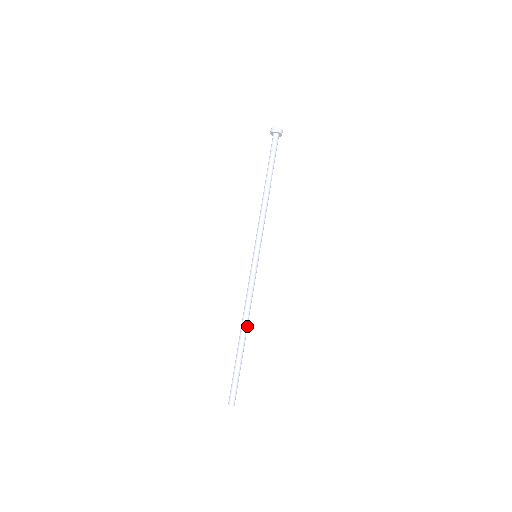
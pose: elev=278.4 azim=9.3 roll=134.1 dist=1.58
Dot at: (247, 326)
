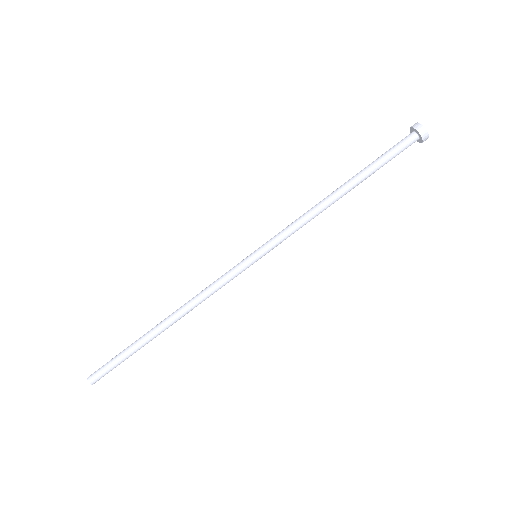
Dot at: (175, 319)
